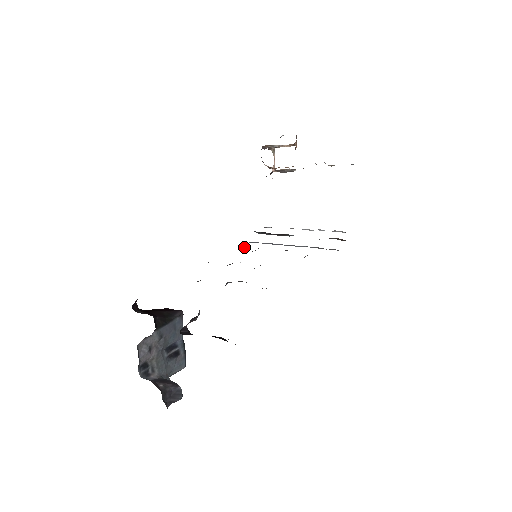
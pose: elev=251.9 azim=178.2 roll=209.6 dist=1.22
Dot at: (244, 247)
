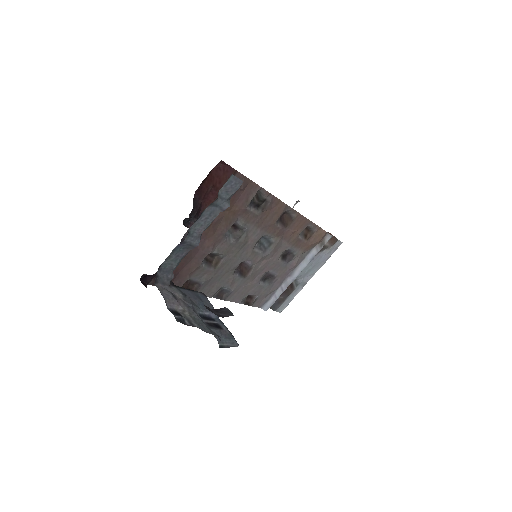
Dot at: (256, 297)
